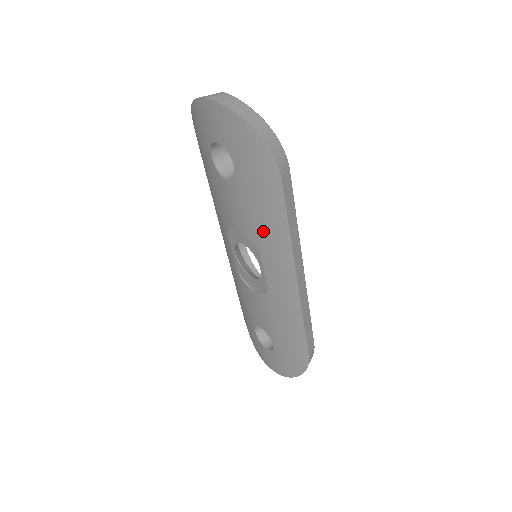
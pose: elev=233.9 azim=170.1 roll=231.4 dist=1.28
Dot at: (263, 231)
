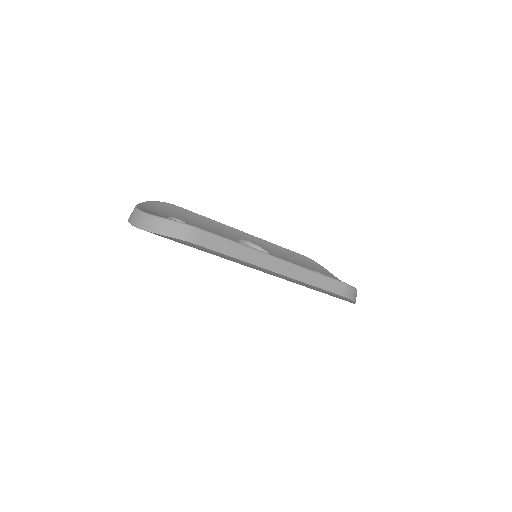
Dot at: occluded
